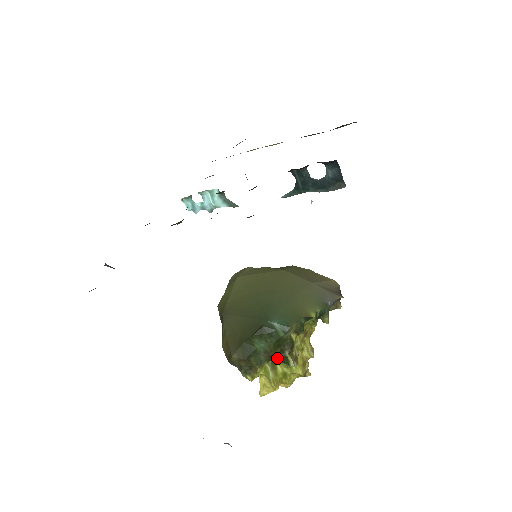
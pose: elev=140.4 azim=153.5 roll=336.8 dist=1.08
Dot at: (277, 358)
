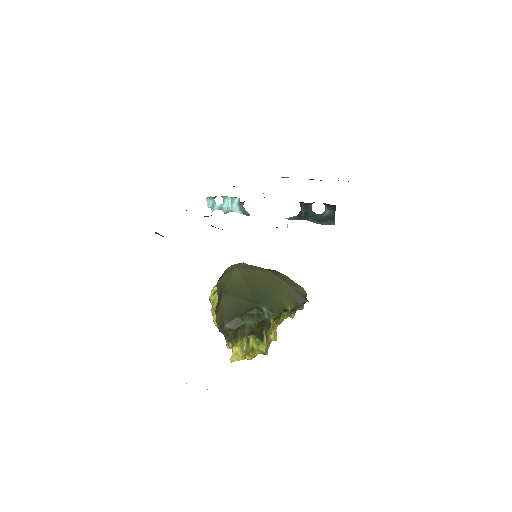
Dot at: (256, 334)
